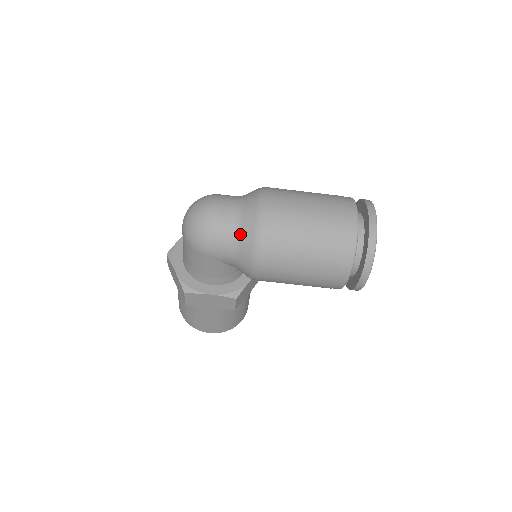
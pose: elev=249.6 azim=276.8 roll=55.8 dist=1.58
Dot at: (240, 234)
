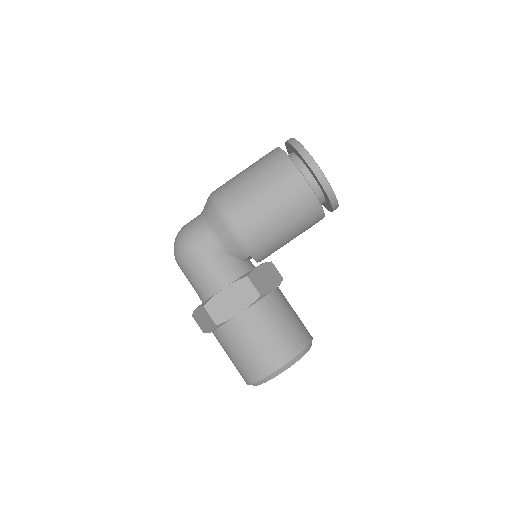
Dot at: (204, 215)
